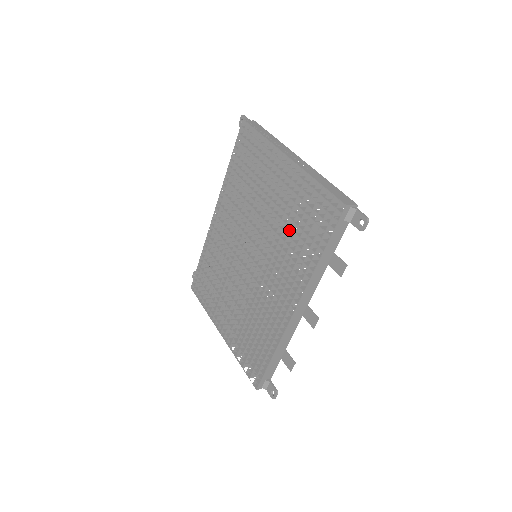
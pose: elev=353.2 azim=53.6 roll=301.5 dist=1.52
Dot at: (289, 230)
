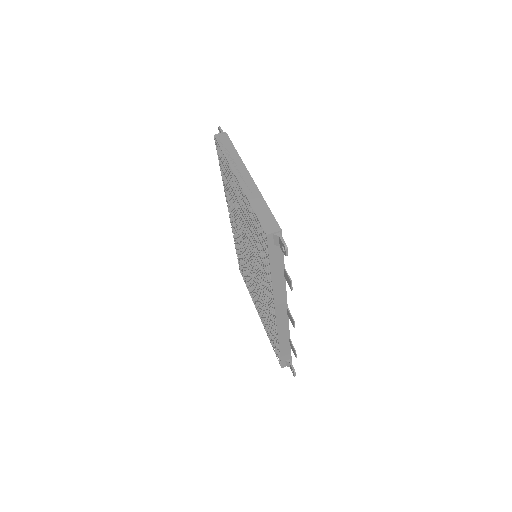
Dot at: (255, 244)
